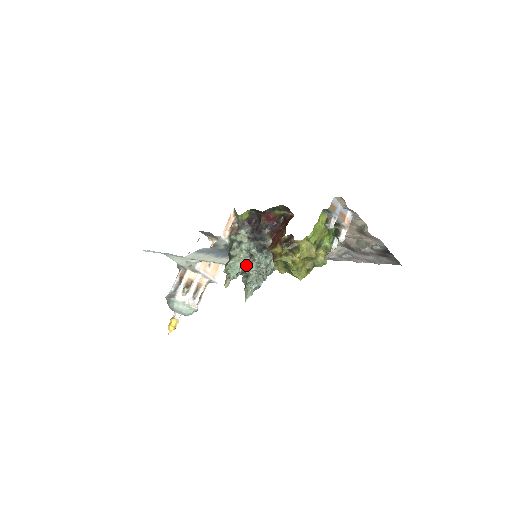
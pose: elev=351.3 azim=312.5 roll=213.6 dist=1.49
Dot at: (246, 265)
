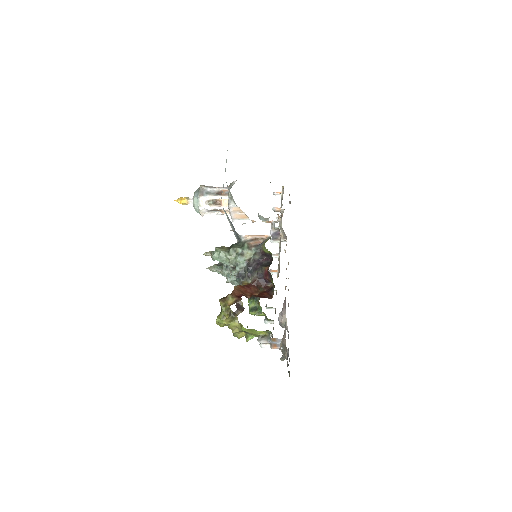
Dot at: (227, 265)
